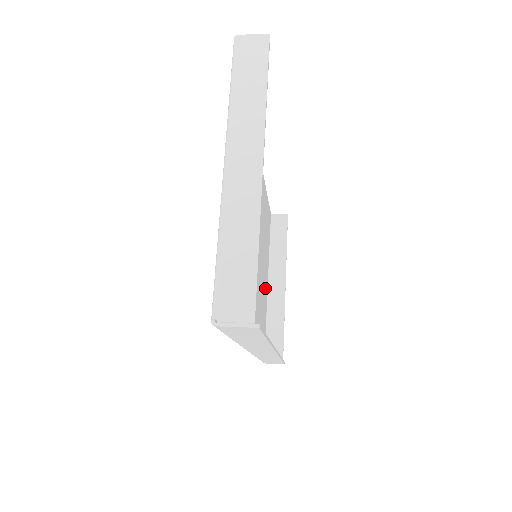
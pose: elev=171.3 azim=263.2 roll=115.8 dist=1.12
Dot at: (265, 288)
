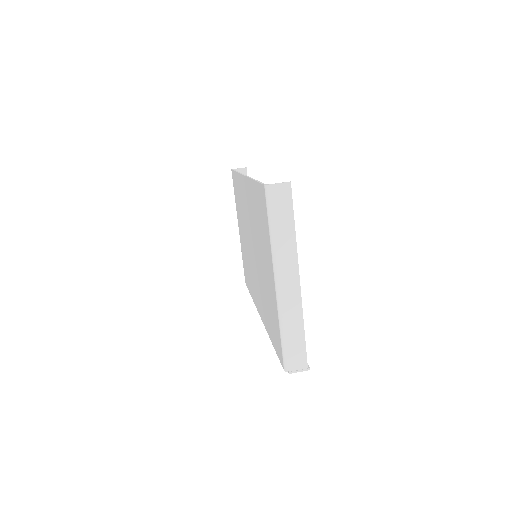
Dot at: occluded
